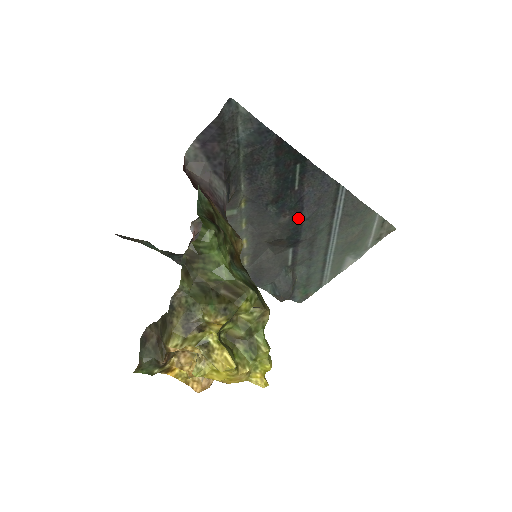
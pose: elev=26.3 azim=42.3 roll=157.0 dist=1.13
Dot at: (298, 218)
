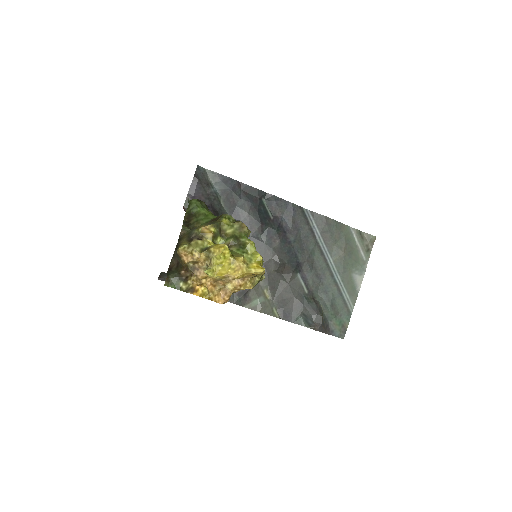
Dot at: (286, 241)
